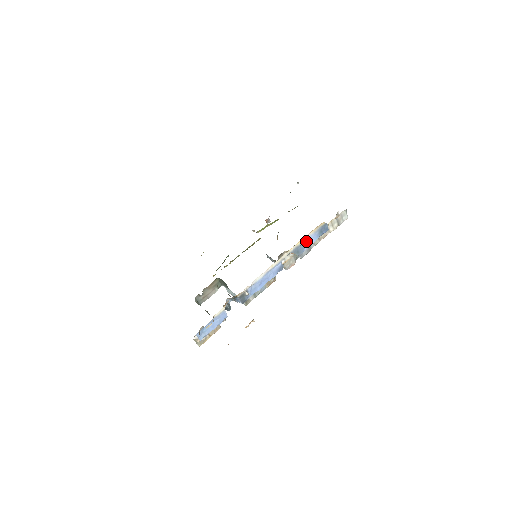
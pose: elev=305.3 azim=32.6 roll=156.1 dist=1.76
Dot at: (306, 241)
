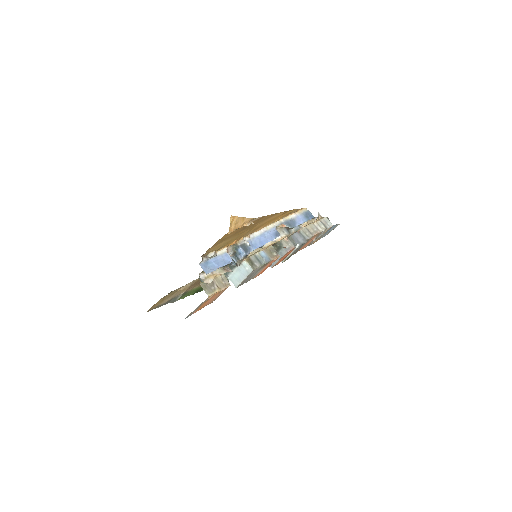
Dot at: (294, 219)
